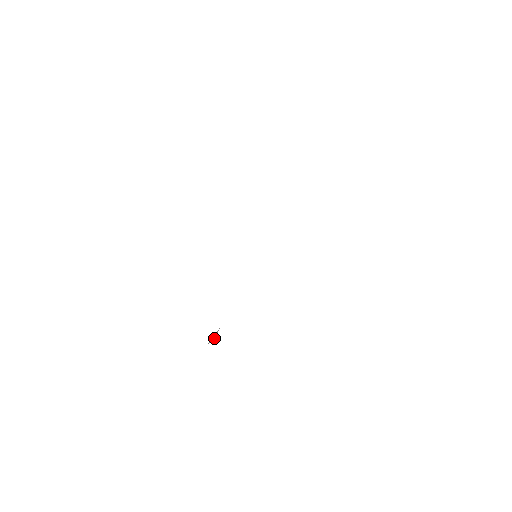
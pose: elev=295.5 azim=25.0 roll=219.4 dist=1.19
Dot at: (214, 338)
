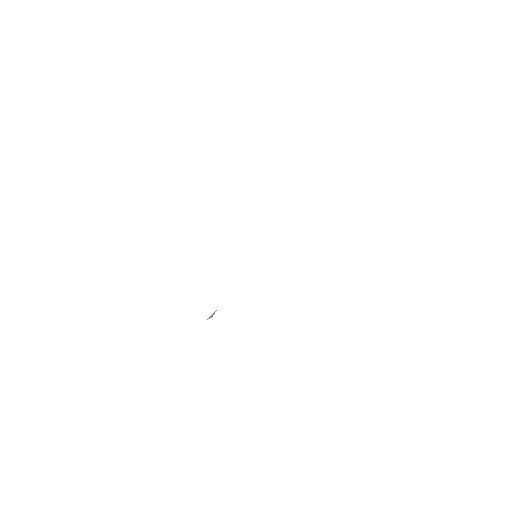
Dot at: (212, 316)
